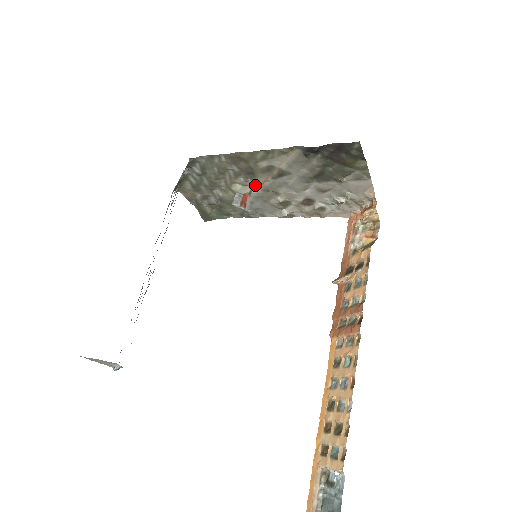
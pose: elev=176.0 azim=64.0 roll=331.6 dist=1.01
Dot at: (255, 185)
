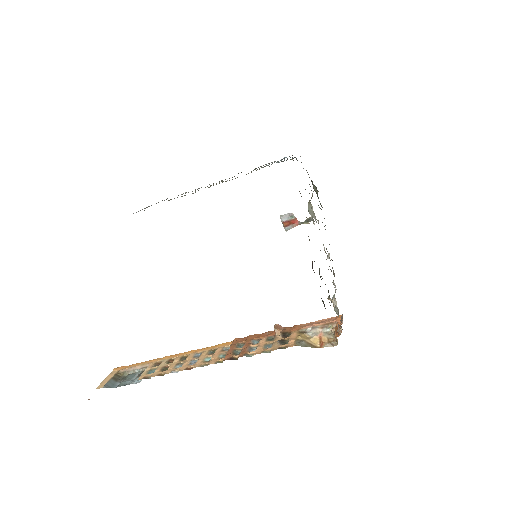
Dot at: (313, 223)
